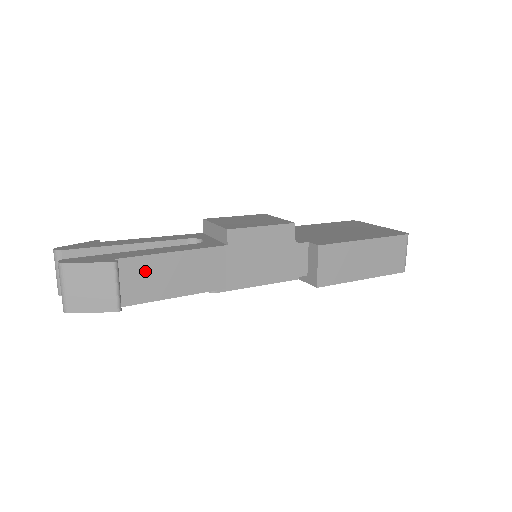
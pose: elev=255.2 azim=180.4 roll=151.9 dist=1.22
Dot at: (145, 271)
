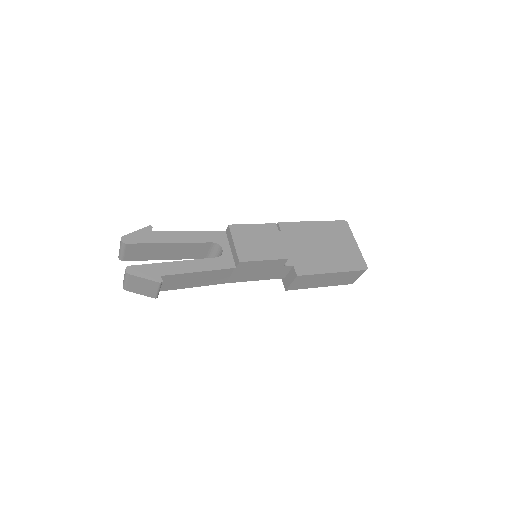
Dot at: (178, 279)
